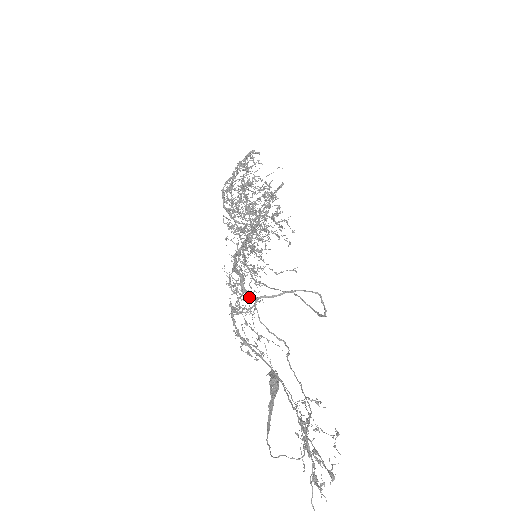
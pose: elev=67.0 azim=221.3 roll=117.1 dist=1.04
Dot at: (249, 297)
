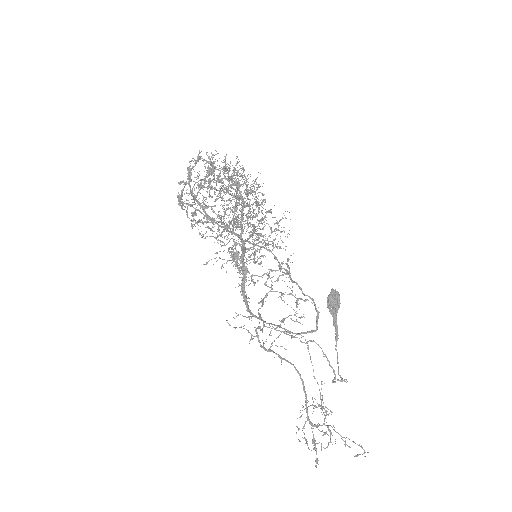
Dot at: occluded
